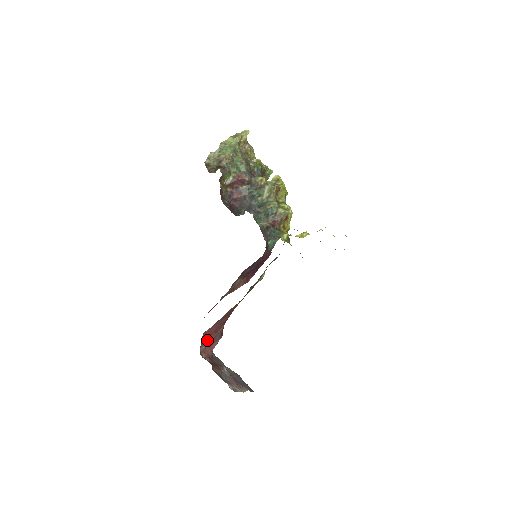
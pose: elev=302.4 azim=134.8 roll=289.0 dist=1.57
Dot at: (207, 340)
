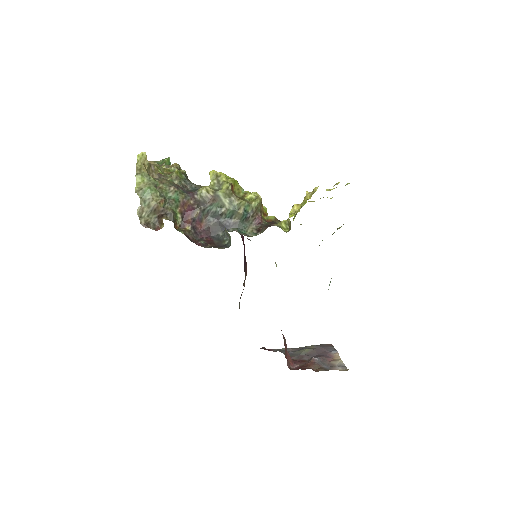
Dot at: (286, 355)
